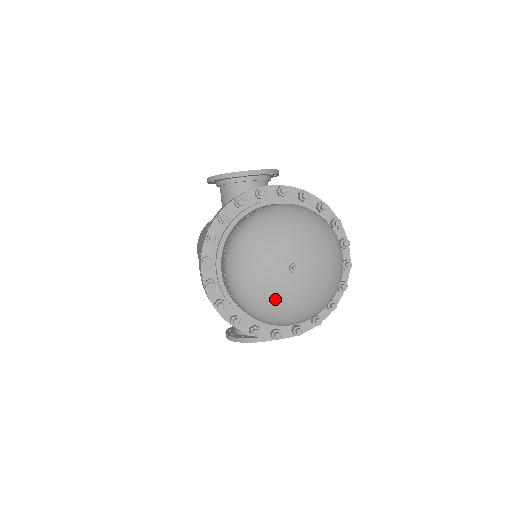
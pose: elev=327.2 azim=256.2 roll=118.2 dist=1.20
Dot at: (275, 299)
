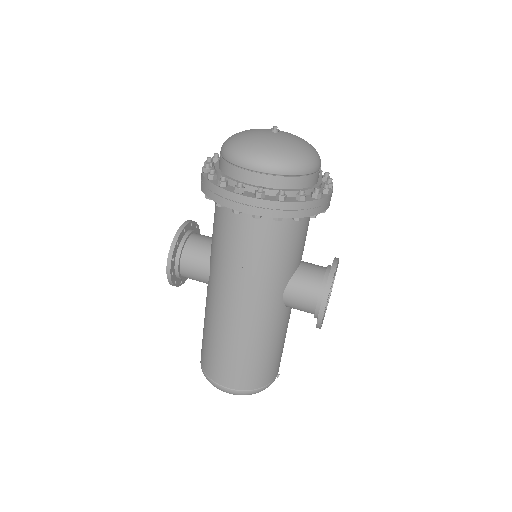
Dot at: (292, 144)
